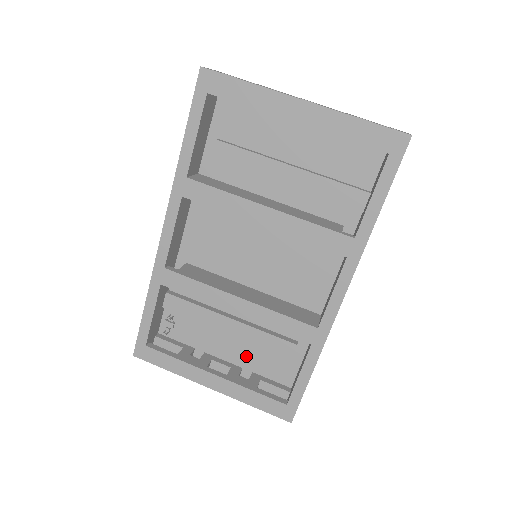
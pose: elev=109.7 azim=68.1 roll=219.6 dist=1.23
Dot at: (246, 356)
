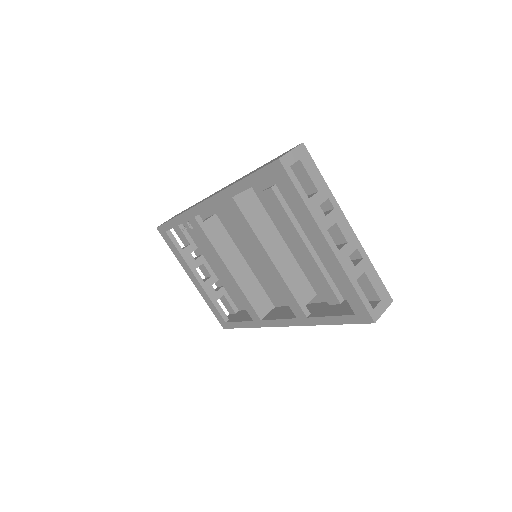
Dot at: (224, 278)
